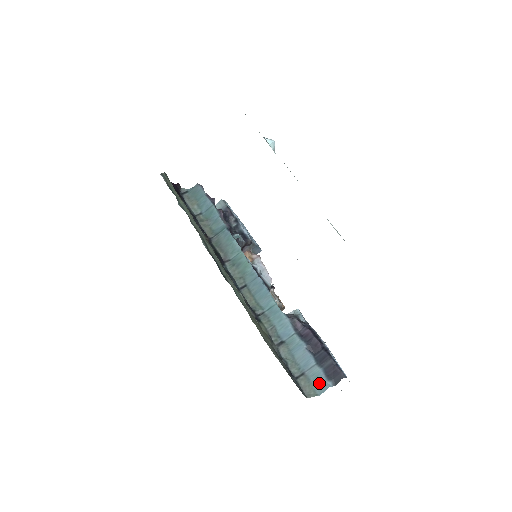
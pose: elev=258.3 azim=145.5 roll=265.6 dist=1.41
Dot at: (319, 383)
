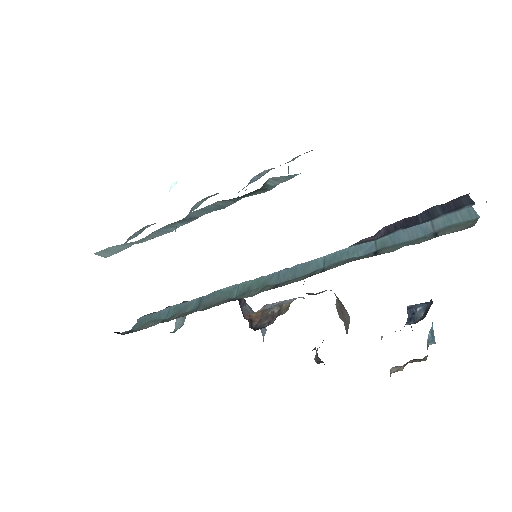
Dot at: (460, 217)
